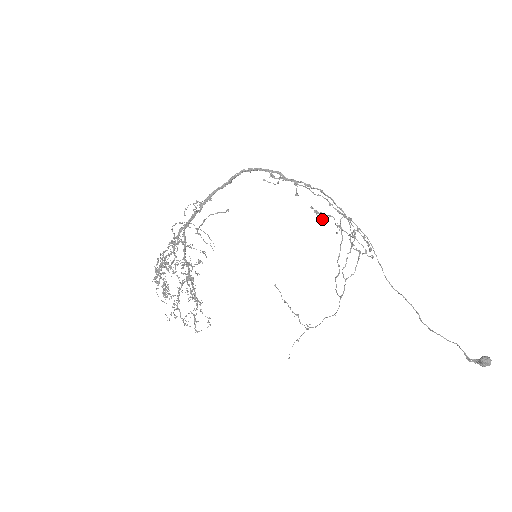
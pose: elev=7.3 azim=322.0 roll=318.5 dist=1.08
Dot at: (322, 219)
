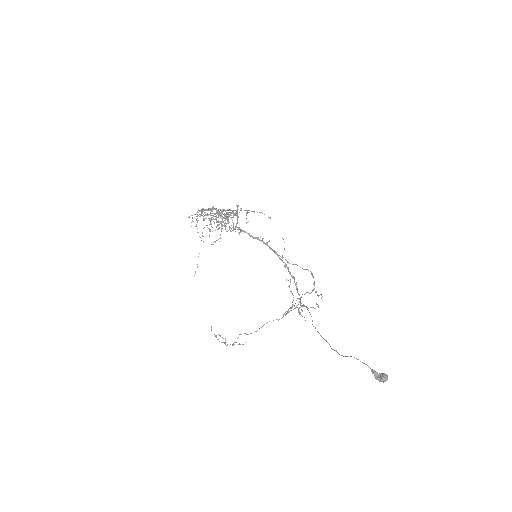
Dot at: occluded
